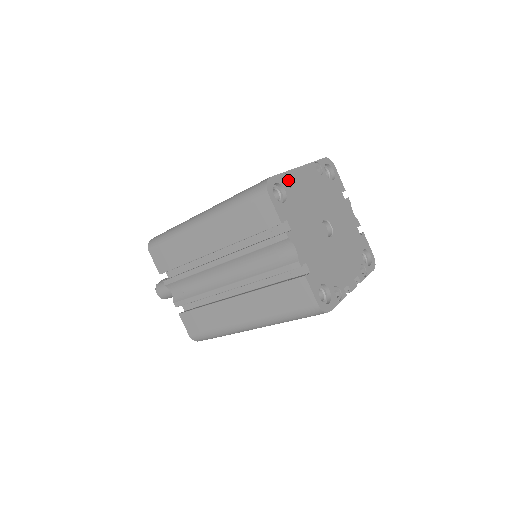
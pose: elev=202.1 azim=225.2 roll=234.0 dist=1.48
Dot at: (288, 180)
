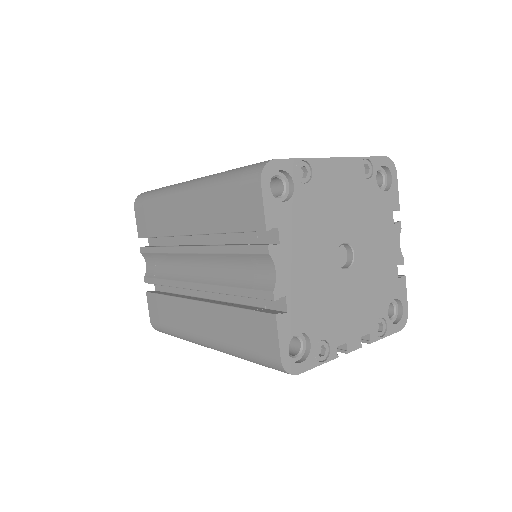
Dot at: (307, 171)
